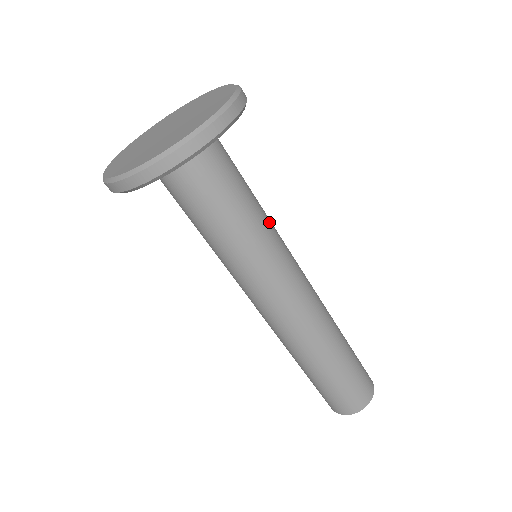
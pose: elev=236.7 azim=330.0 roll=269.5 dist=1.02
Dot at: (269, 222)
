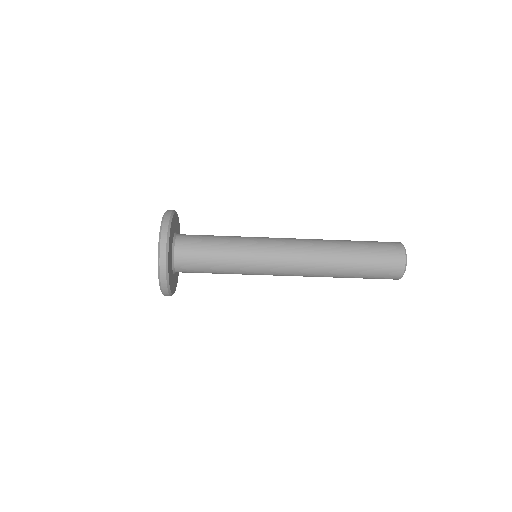
Dot at: (239, 248)
